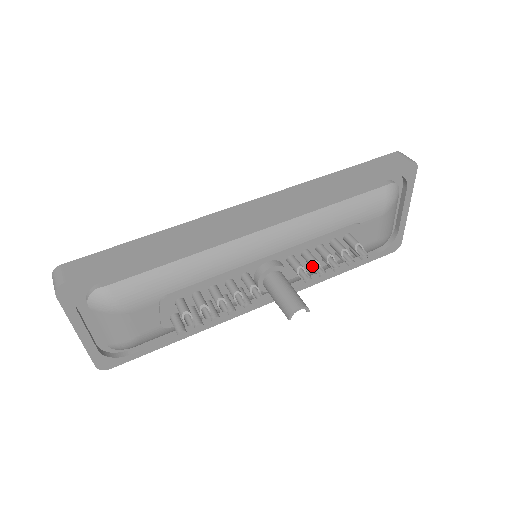
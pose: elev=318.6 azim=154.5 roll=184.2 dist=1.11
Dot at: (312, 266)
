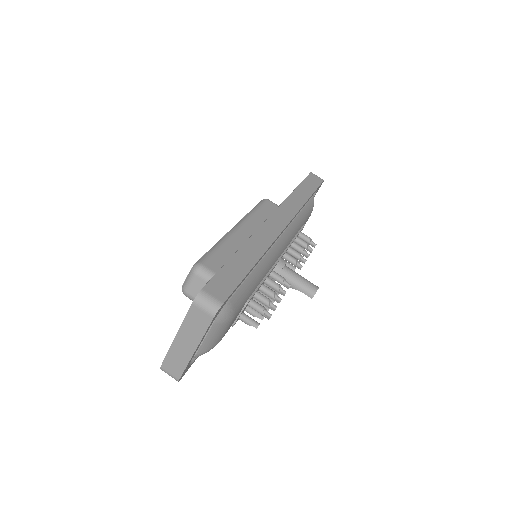
Dot at: (300, 258)
